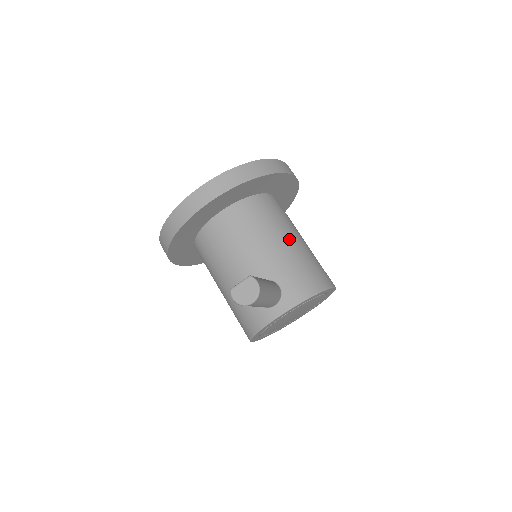
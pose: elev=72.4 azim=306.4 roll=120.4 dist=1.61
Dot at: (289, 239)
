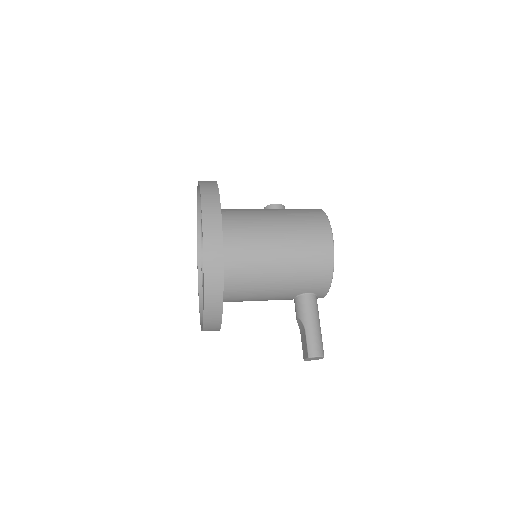
Dot at: (277, 267)
